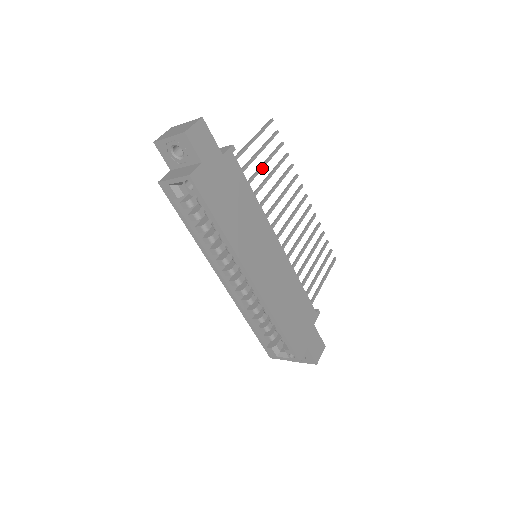
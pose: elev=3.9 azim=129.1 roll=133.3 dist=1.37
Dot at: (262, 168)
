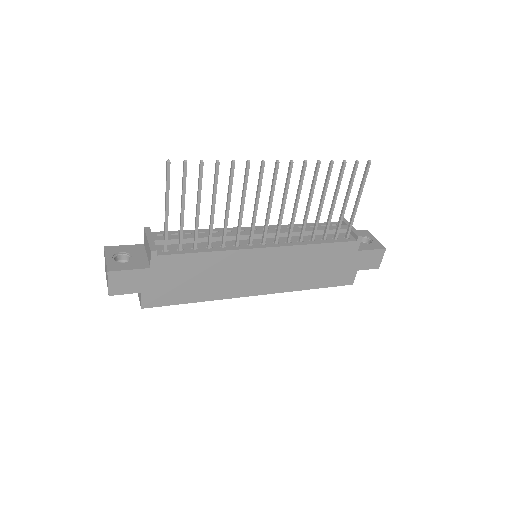
Dot at: (198, 217)
